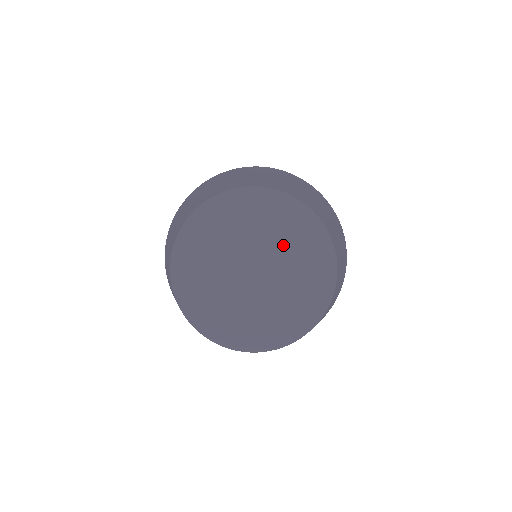
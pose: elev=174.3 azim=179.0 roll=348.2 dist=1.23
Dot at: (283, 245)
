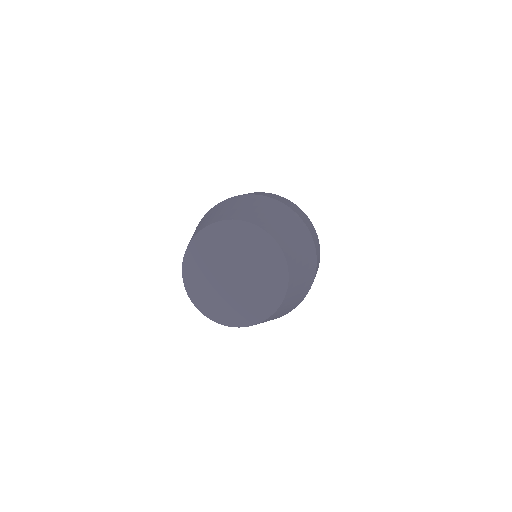
Dot at: (231, 249)
